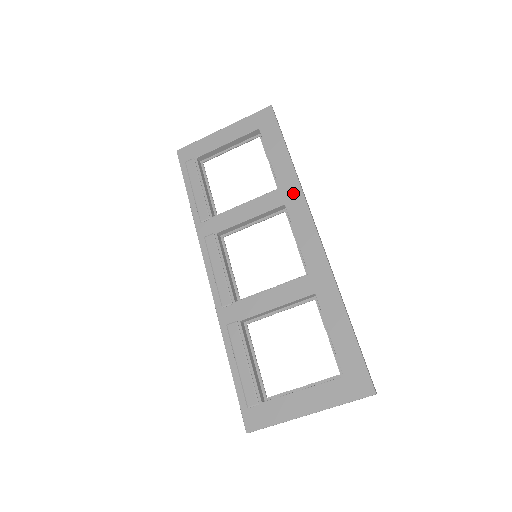
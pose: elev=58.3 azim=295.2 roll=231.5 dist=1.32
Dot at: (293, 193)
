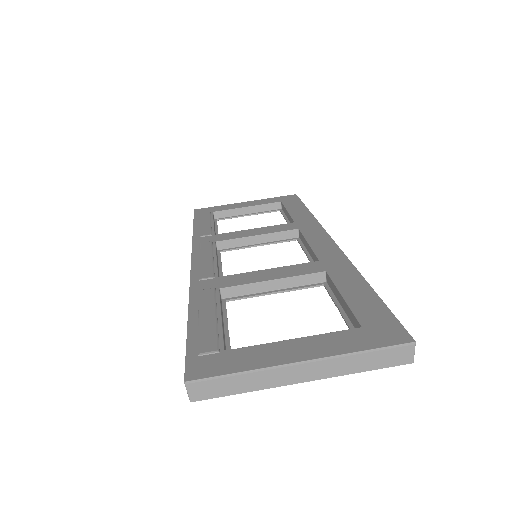
Dot at: (309, 224)
